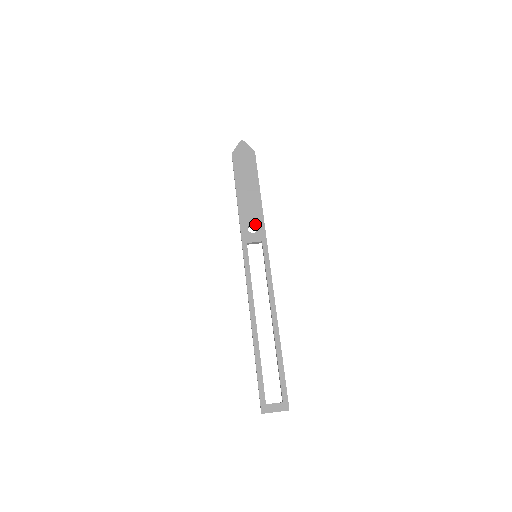
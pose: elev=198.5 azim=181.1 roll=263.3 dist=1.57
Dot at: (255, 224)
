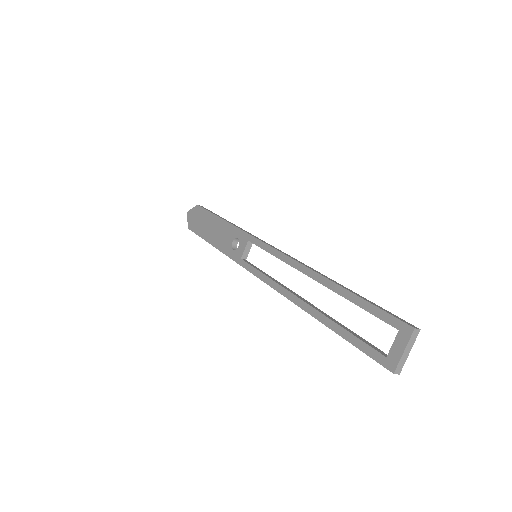
Dot at: (234, 239)
